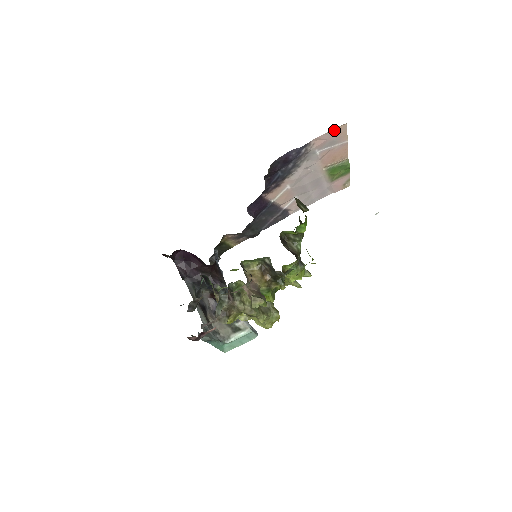
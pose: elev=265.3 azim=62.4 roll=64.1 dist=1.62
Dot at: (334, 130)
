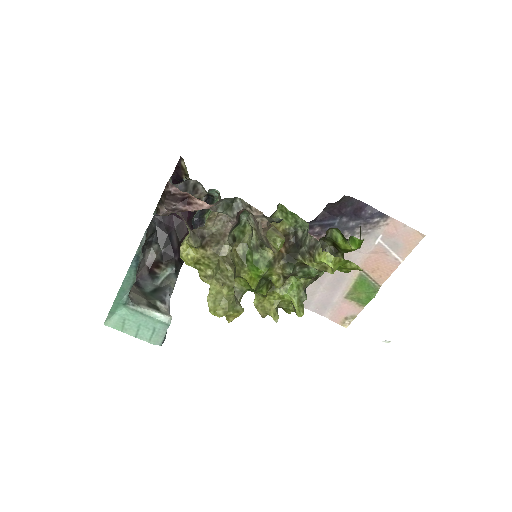
Dot at: (411, 231)
